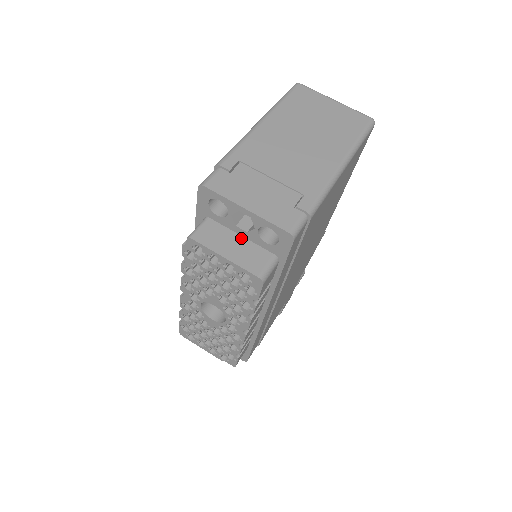
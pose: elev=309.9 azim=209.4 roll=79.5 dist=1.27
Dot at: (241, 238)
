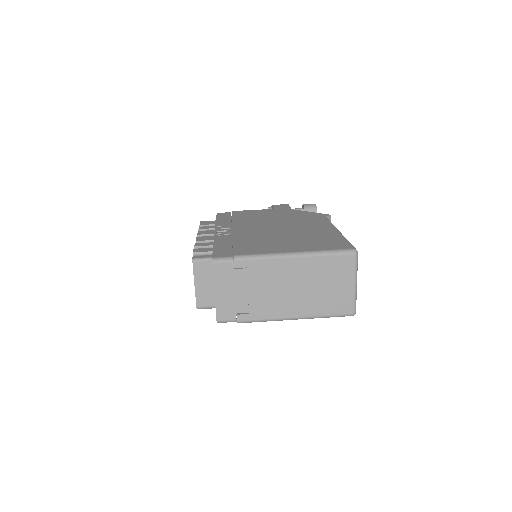
Dot at: (213, 285)
